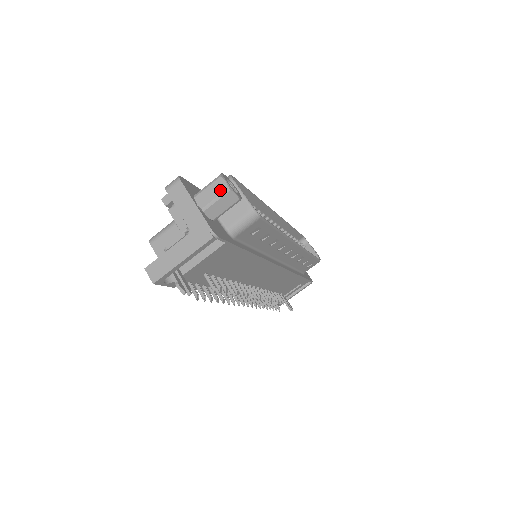
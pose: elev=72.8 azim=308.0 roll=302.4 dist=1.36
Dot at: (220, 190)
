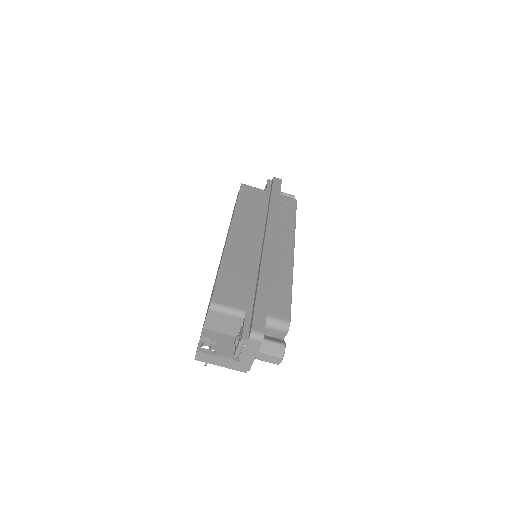
Dot at: (274, 362)
